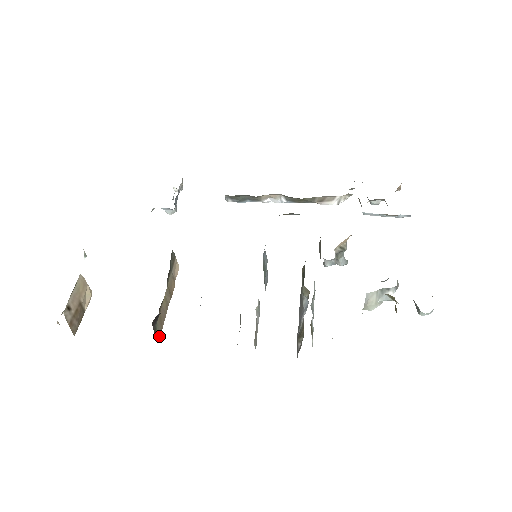
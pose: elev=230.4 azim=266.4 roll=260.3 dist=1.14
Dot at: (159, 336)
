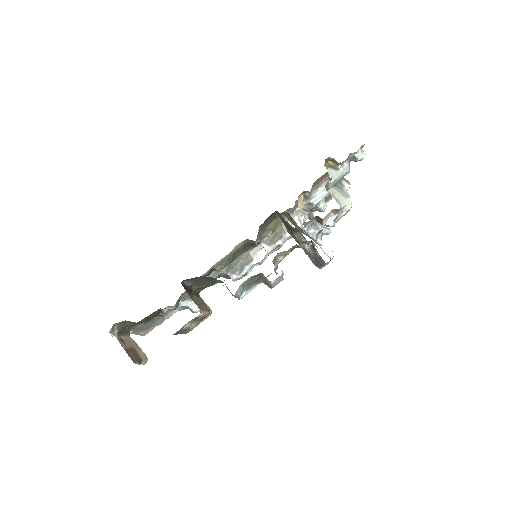
Dot at: (199, 307)
